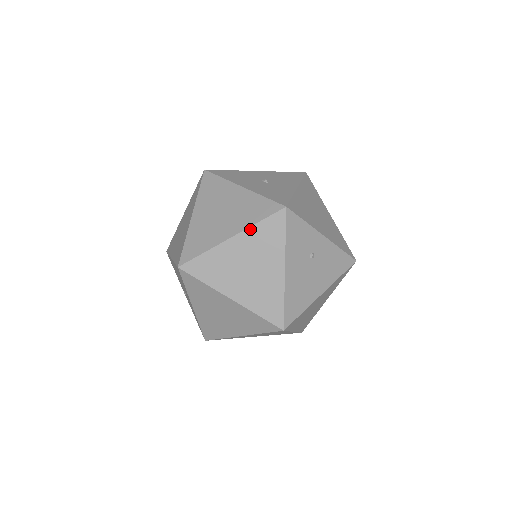
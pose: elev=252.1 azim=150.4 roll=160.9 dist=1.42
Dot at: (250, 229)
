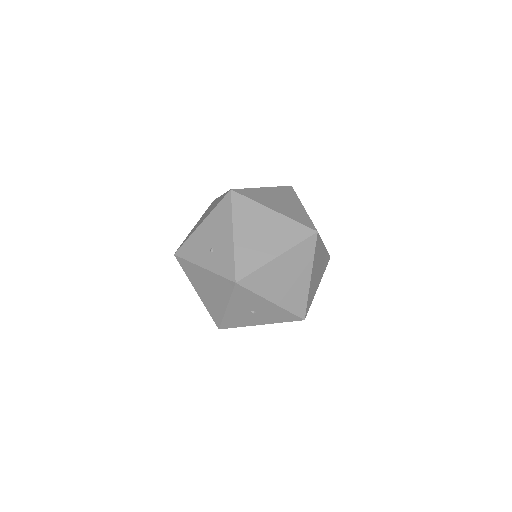
Dot at: (274, 187)
